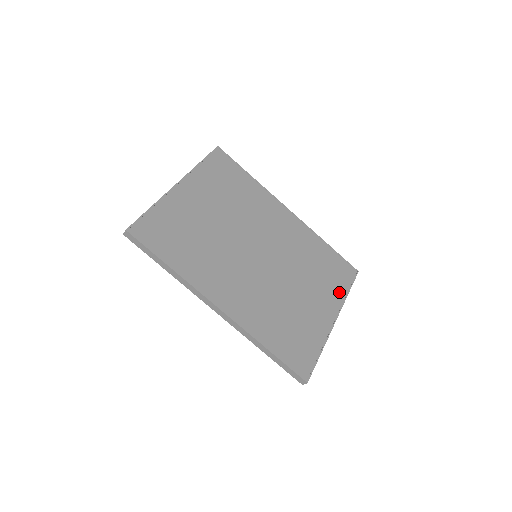
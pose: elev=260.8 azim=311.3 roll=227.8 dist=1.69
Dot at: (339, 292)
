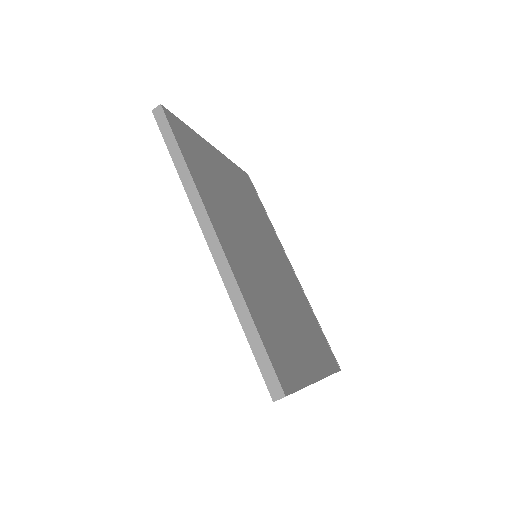
Dot at: (324, 363)
